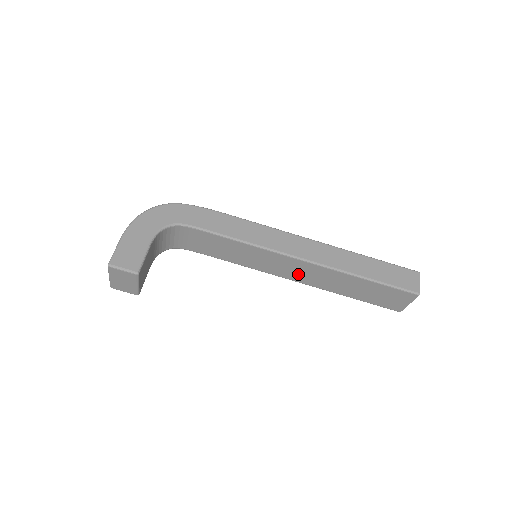
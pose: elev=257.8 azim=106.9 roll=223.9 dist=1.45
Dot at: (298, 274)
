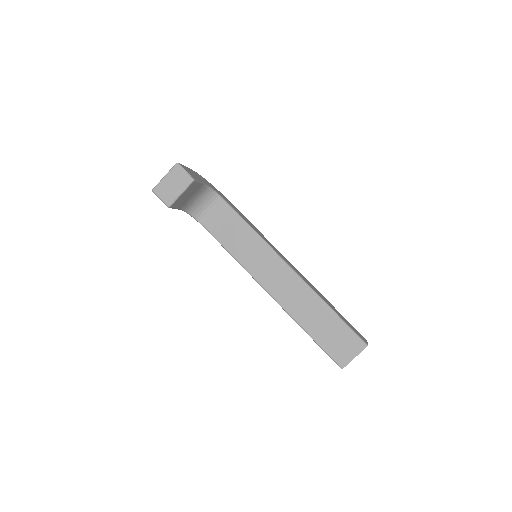
Dot at: (280, 287)
